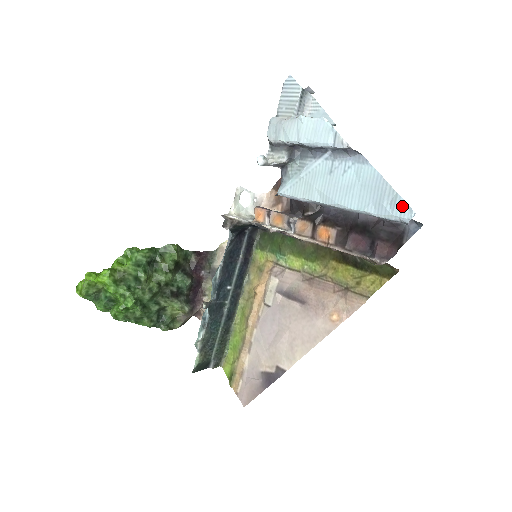
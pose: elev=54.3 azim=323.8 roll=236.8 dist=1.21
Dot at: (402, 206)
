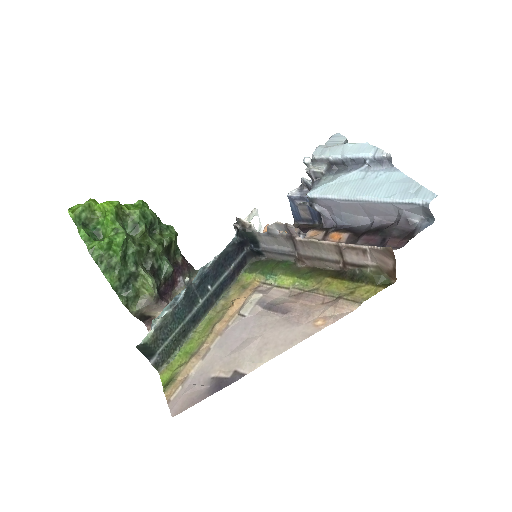
Dot at: (426, 192)
